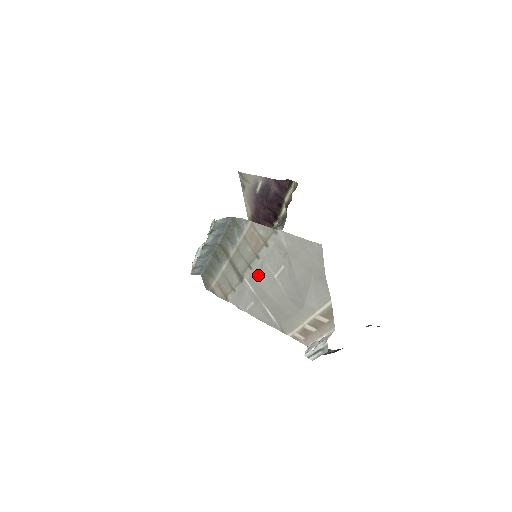
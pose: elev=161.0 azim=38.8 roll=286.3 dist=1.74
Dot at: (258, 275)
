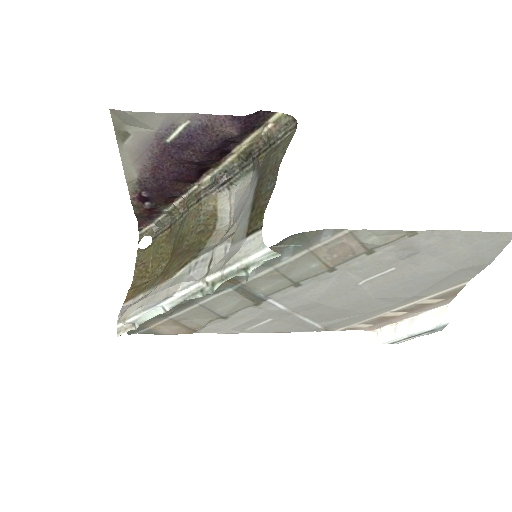
Dot at: (315, 290)
